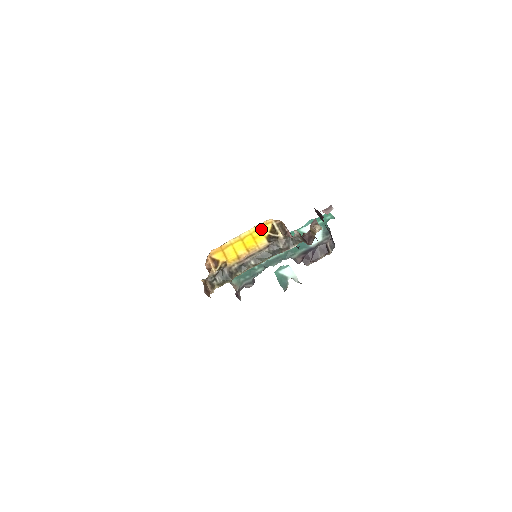
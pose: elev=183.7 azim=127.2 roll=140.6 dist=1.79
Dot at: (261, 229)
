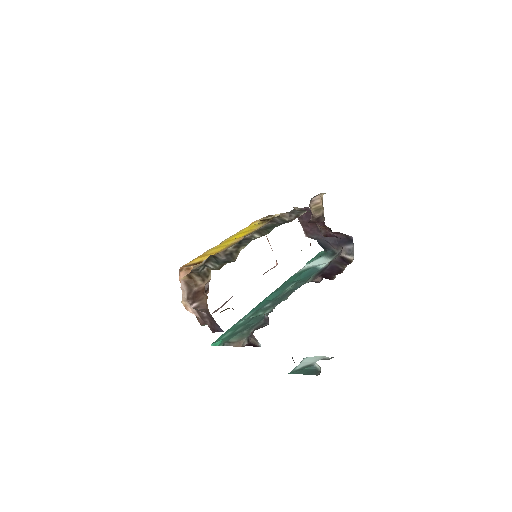
Dot at: (248, 227)
